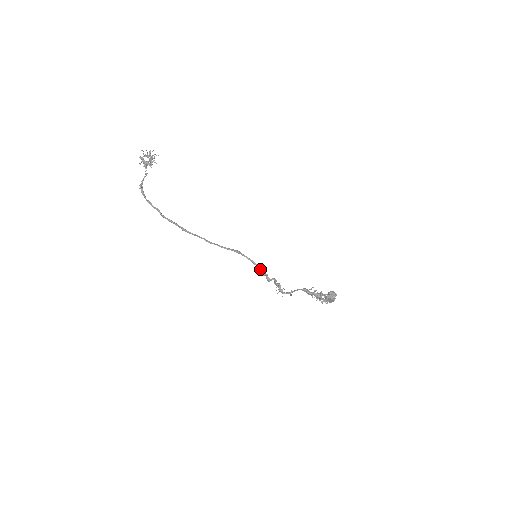
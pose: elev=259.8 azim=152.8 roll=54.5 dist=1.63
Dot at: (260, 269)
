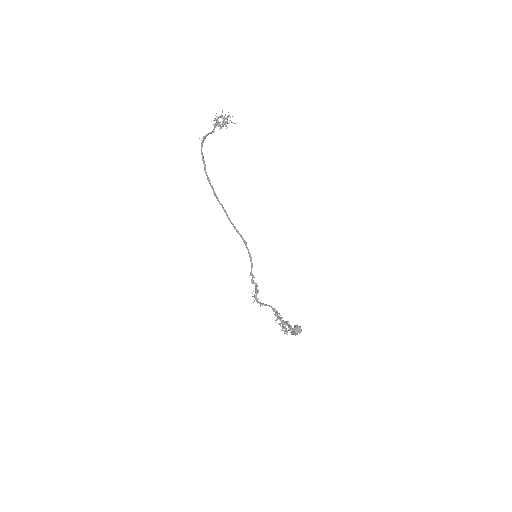
Dot at: occluded
